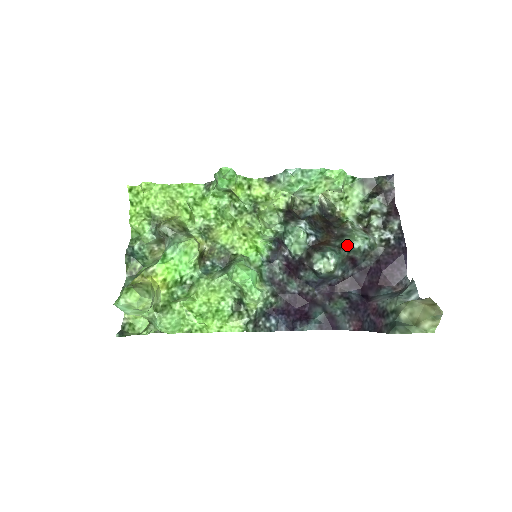
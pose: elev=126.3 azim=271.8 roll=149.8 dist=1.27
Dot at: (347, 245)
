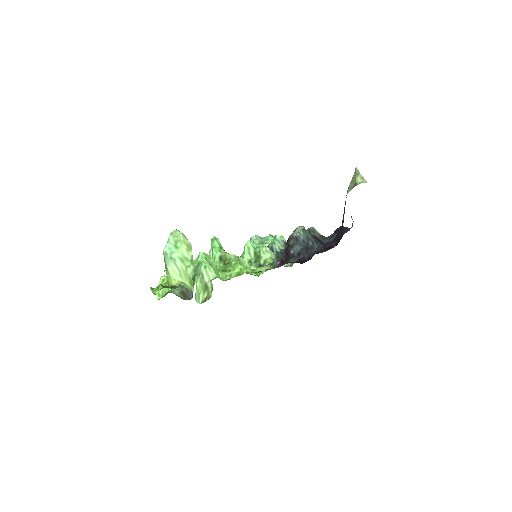
Dot at: occluded
